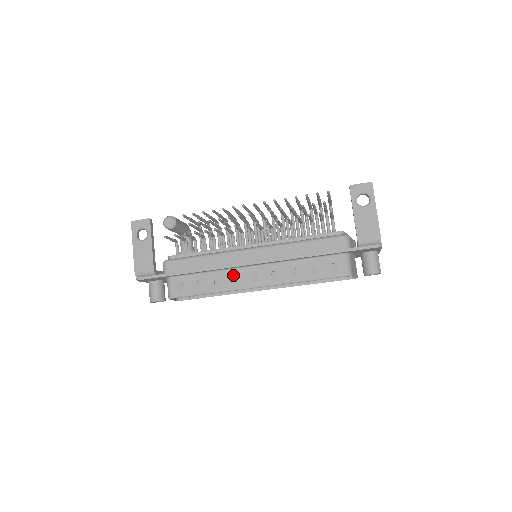
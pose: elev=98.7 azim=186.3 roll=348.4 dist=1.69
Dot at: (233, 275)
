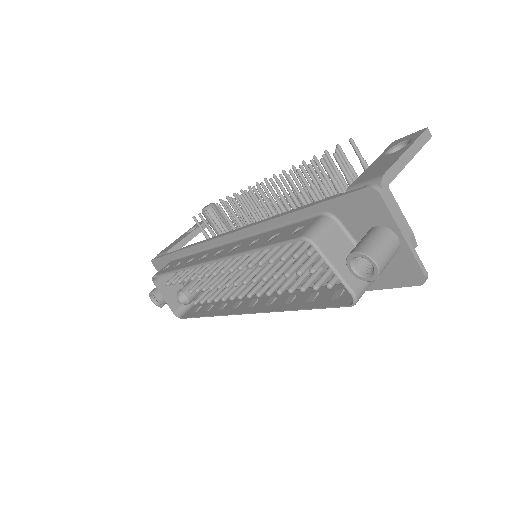
Dot at: (207, 253)
